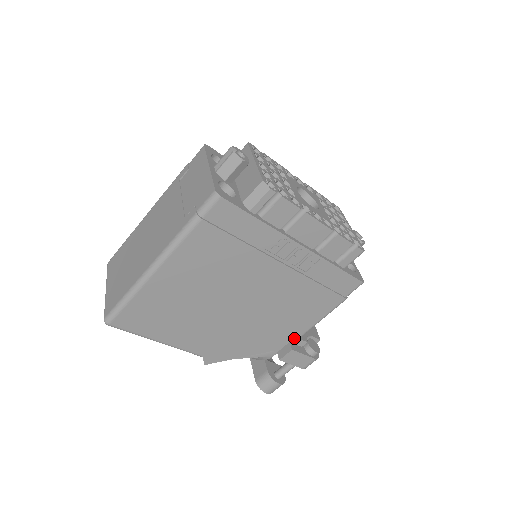
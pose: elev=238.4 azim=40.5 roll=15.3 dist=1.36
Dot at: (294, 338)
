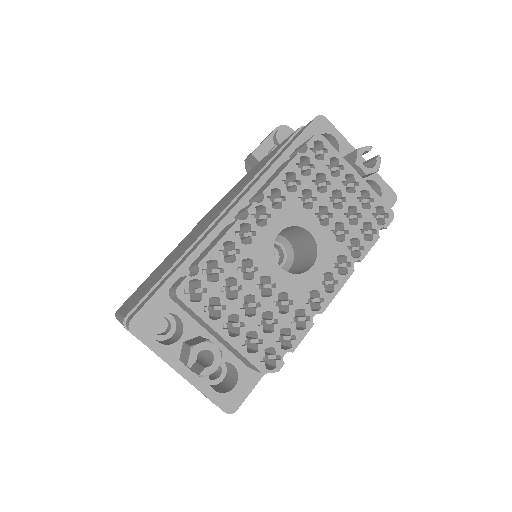
Dot at: occluded
